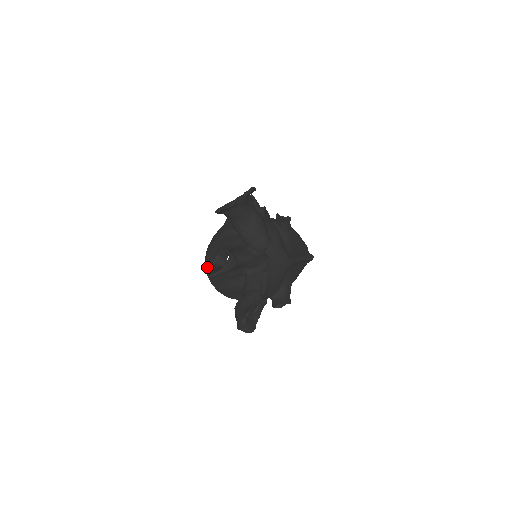
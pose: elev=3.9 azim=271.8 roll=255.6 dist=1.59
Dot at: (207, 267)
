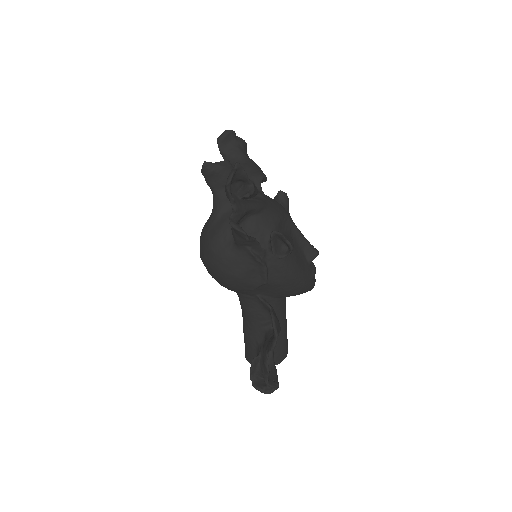
Dot at: (202, 231)
